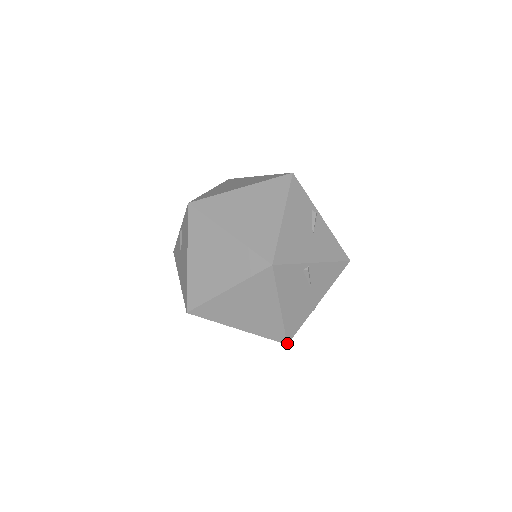
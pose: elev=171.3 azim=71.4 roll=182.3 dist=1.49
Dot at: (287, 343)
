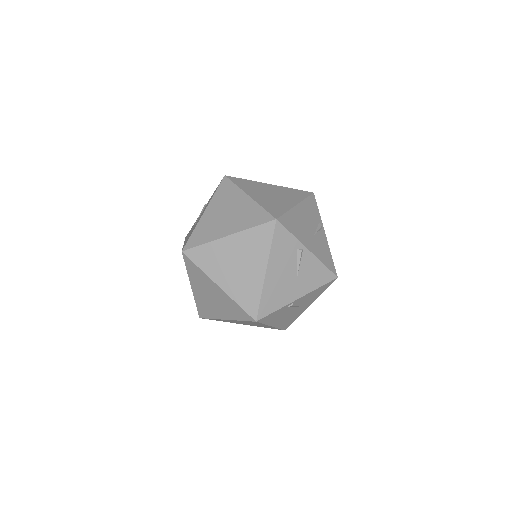
Dot at: (256, 320)
